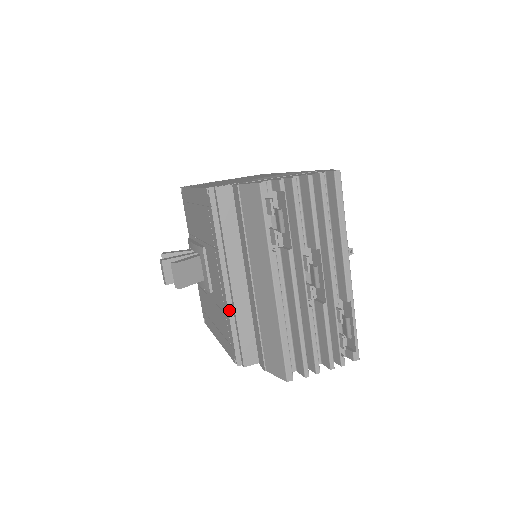
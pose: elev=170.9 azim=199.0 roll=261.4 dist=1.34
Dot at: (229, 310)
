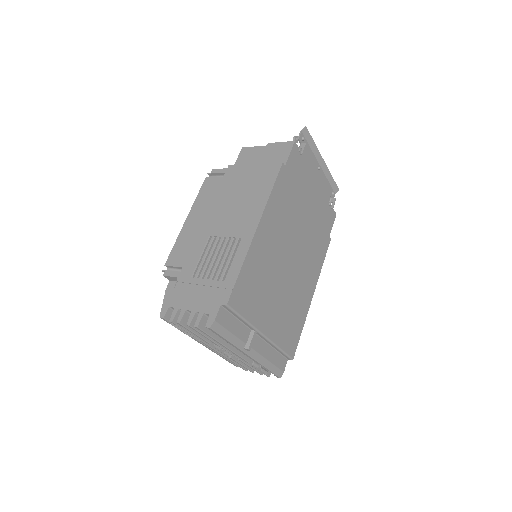
Dot at: occluded
